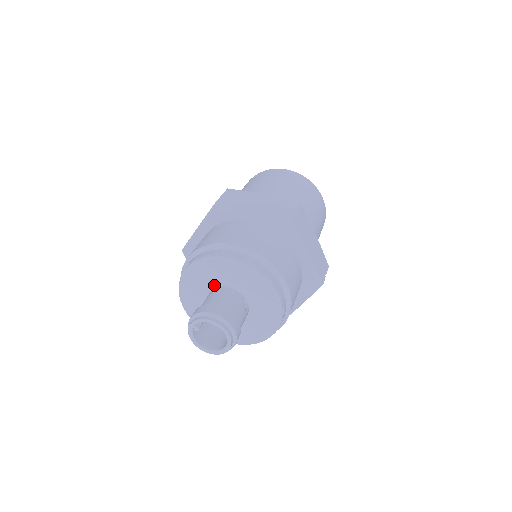
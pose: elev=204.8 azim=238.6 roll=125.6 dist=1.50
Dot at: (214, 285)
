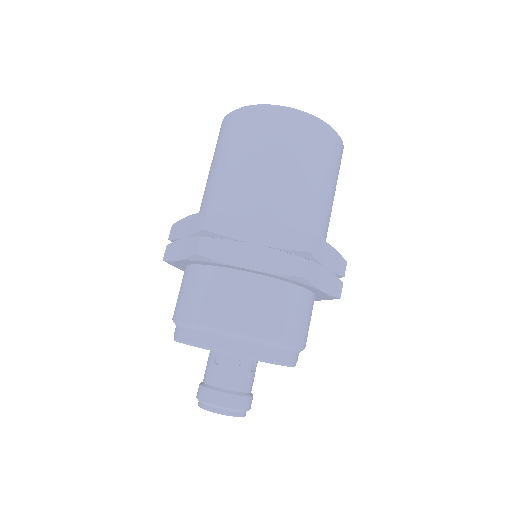
Dot at: occluded
